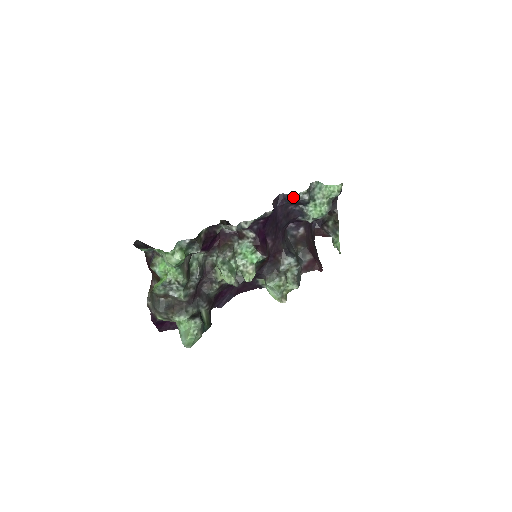
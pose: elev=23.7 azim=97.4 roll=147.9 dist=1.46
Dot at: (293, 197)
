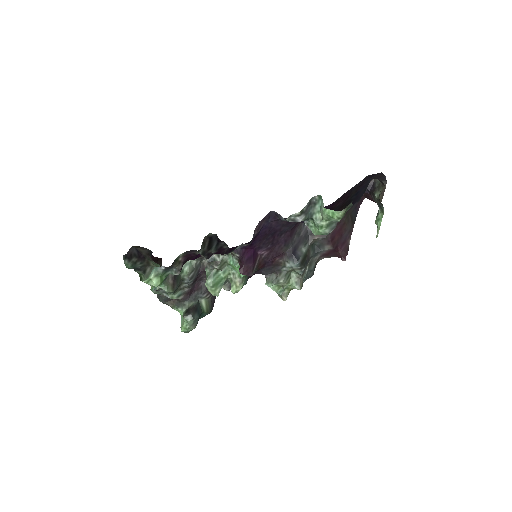
Dot at: (283, 219)
